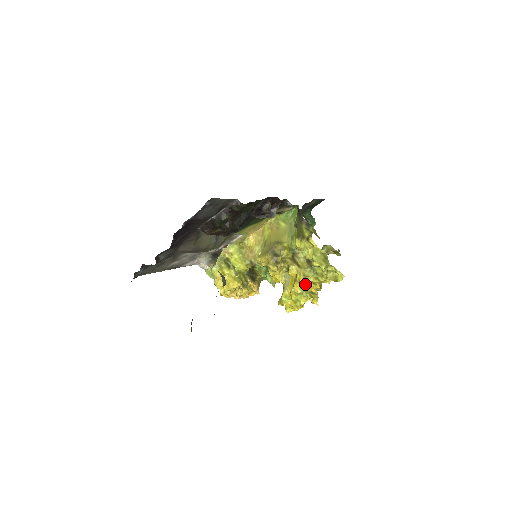
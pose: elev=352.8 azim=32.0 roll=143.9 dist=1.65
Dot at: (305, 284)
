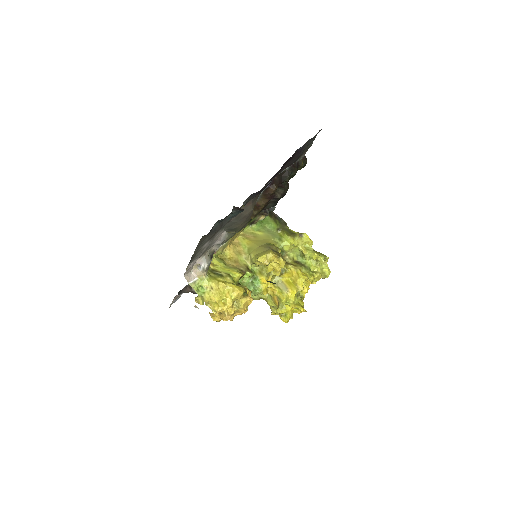
Dot at: occluded
